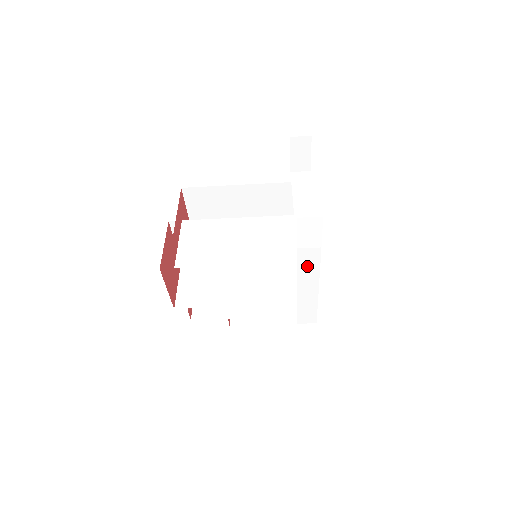
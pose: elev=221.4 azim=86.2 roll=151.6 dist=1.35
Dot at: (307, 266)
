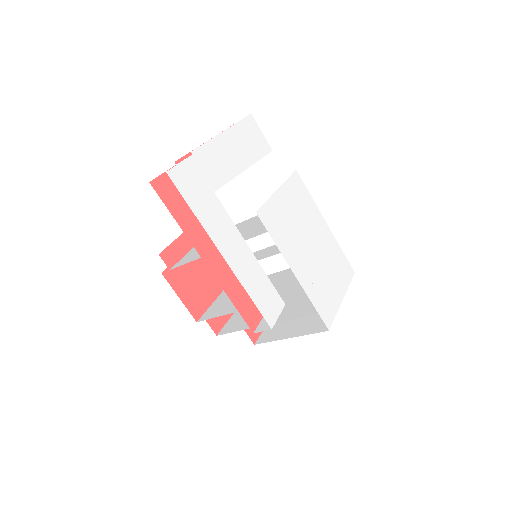
Dot at: occluded
